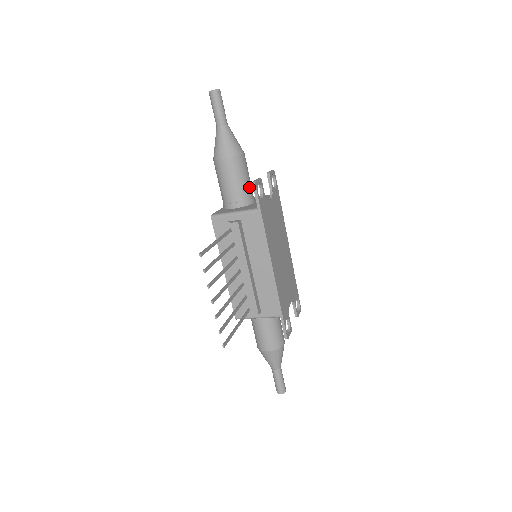
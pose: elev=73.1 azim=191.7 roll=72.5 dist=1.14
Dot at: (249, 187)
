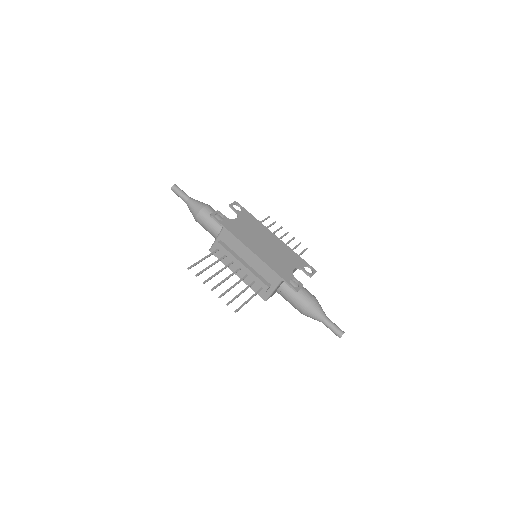
Dot at: (221, 220)
